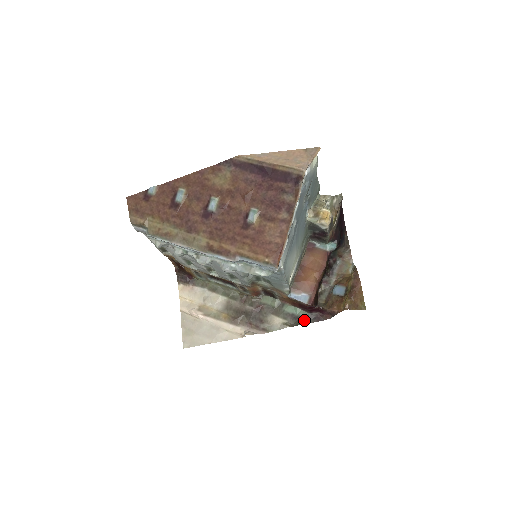
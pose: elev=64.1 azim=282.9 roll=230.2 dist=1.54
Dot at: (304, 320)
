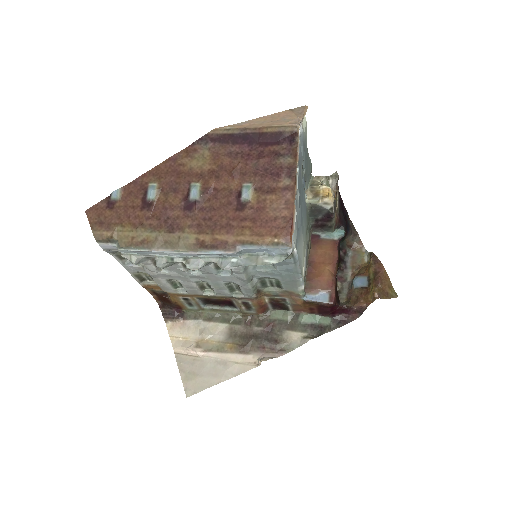
Dot at: (327, 327)
